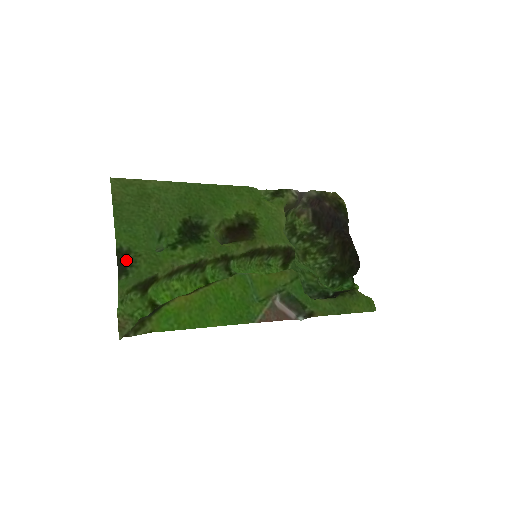
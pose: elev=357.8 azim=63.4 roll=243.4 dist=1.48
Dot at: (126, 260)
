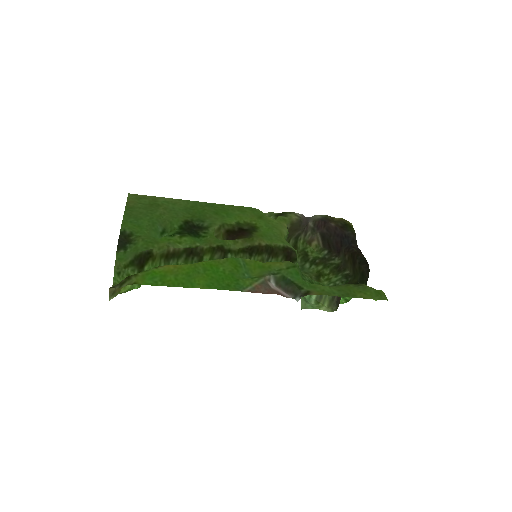
Dot at: (127, 240)
